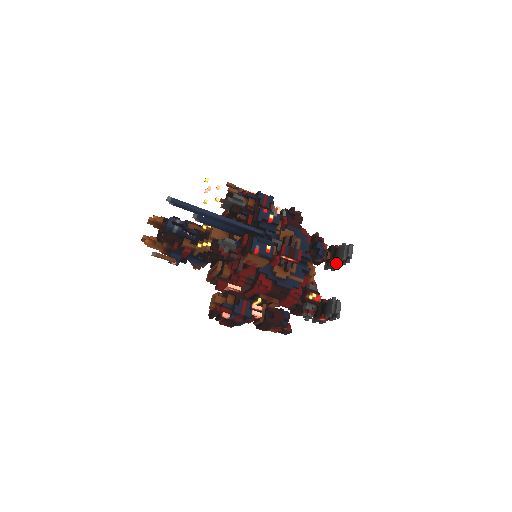
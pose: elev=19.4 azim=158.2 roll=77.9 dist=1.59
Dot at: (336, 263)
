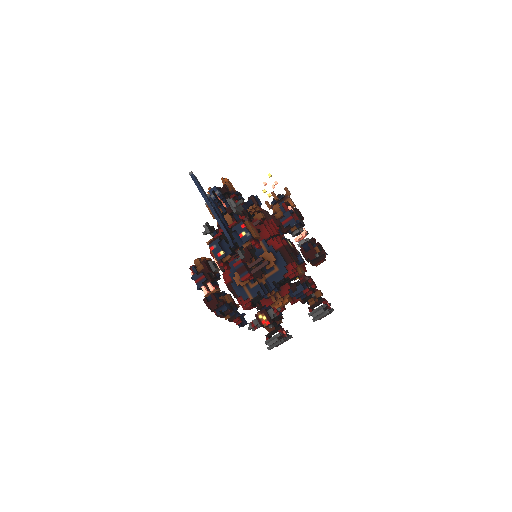
Dot at: occluded
